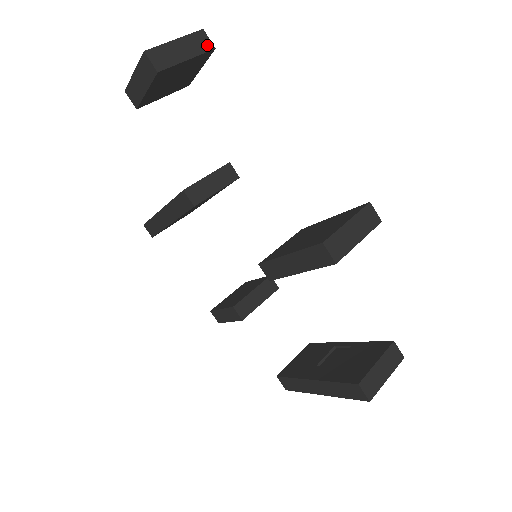
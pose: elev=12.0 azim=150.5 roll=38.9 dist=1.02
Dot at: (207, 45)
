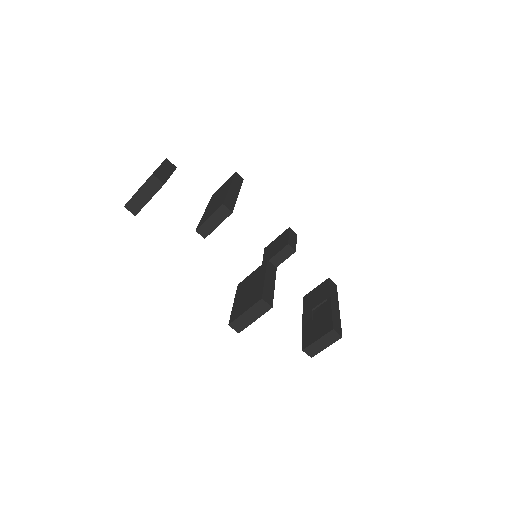
Dot at: (158, 184)
